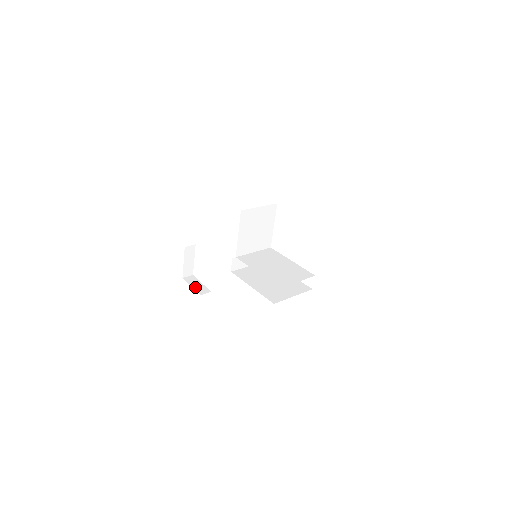
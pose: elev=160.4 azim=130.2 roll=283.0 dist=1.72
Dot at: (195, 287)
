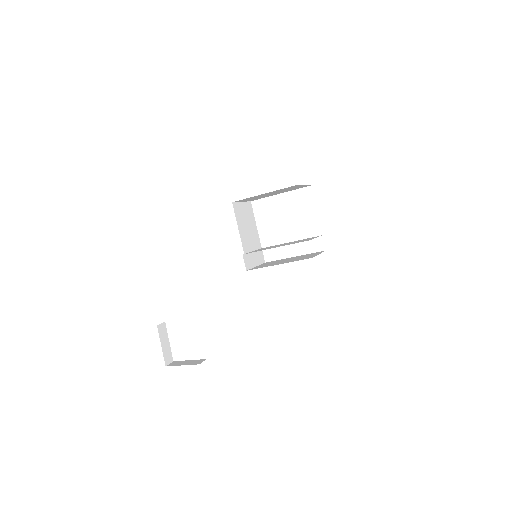
Dot at: (187, 364)
